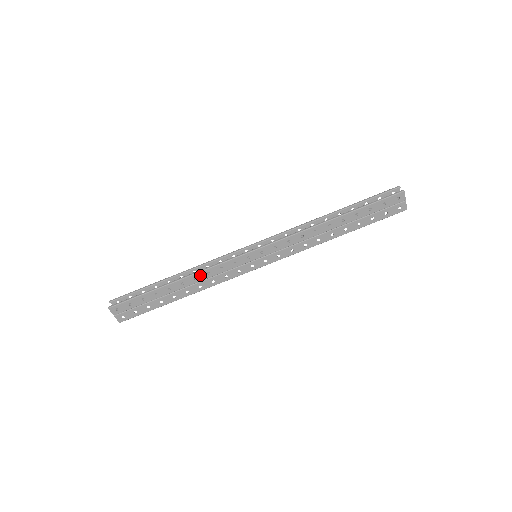
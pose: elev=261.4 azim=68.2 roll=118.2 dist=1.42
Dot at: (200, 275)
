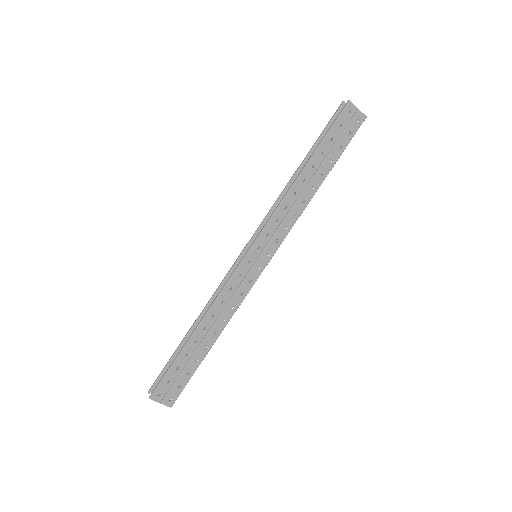
Dot at: (215, 308)
